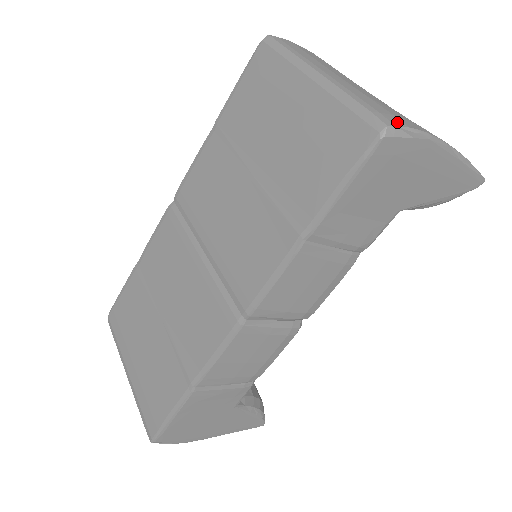
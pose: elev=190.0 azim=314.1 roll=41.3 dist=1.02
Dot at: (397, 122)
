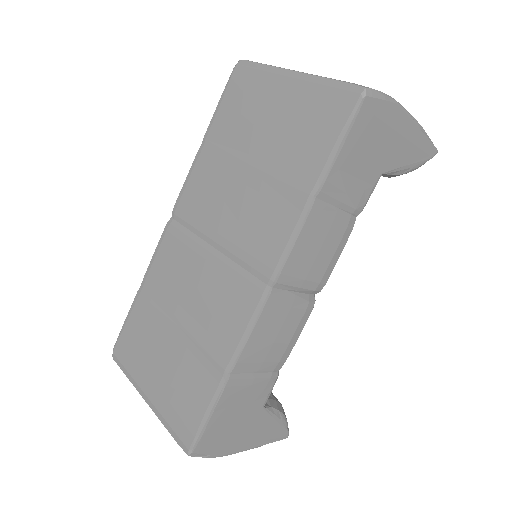
Dot at: (371, 88)
